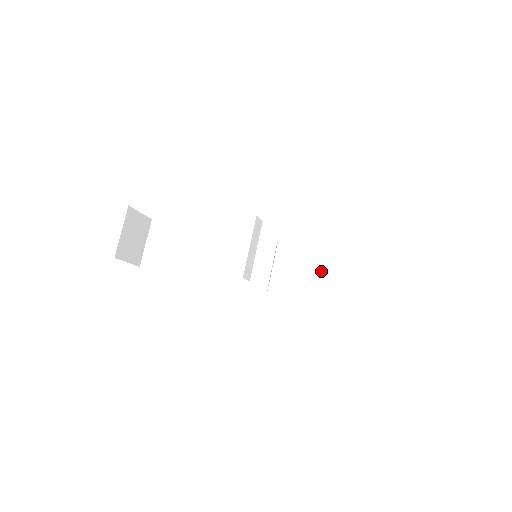
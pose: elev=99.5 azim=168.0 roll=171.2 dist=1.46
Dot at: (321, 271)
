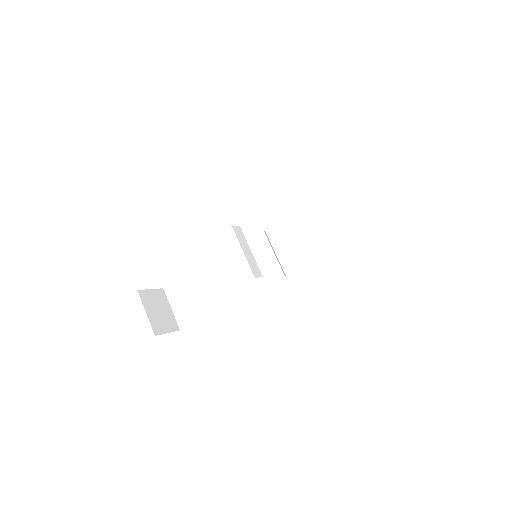
Dot at: (314, 231)
